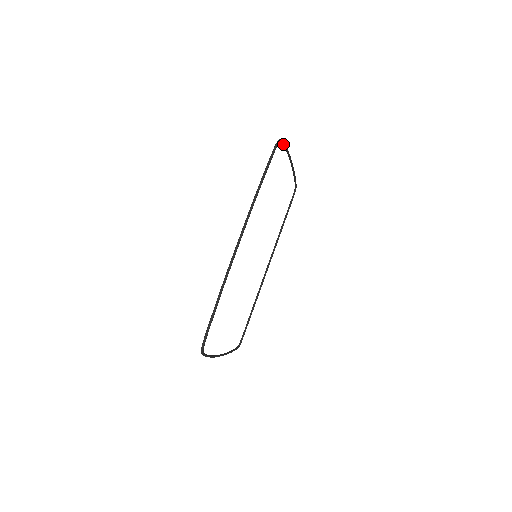
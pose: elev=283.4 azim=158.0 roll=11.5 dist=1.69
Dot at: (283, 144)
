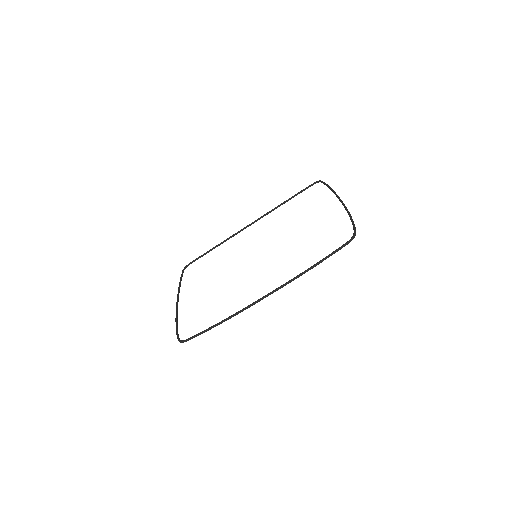
Dot at: (353, 226)
